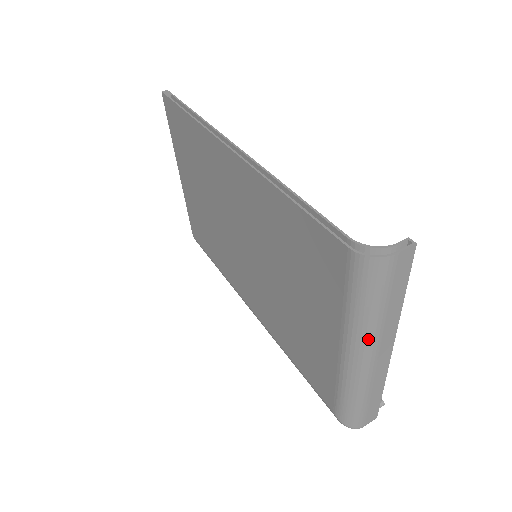
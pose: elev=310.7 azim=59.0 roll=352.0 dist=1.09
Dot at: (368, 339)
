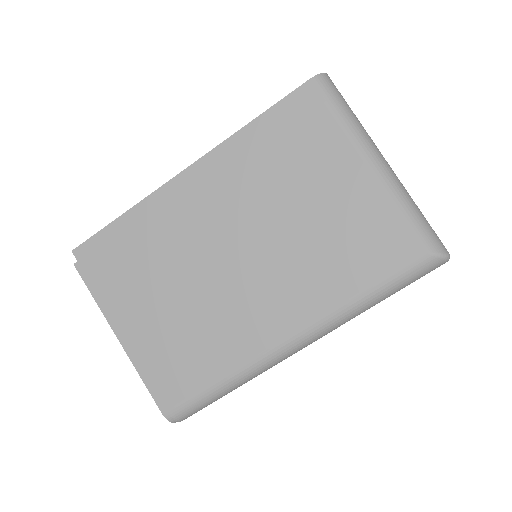
Dot at: (369, 138)
